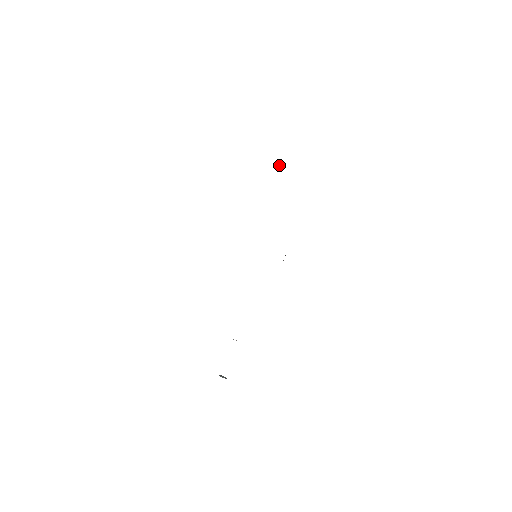
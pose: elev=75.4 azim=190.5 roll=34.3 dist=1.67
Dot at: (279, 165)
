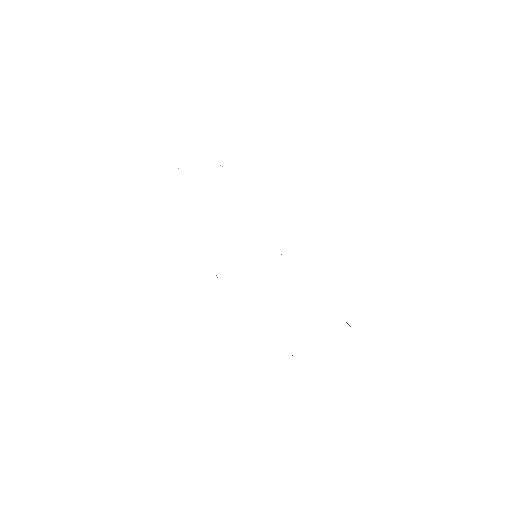
Dot at: occluded
